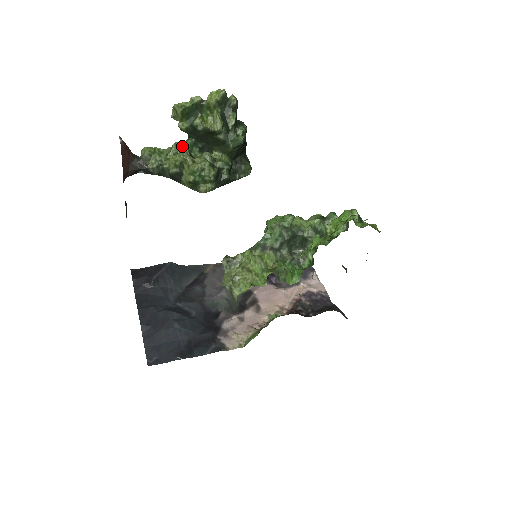
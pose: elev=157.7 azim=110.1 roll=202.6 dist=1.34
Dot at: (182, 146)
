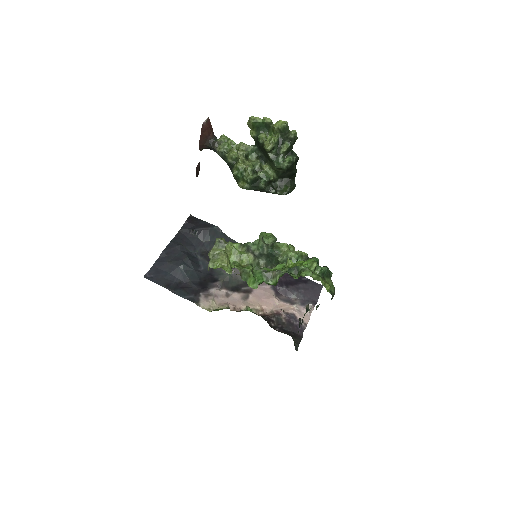
Dot at: (245, 147)
